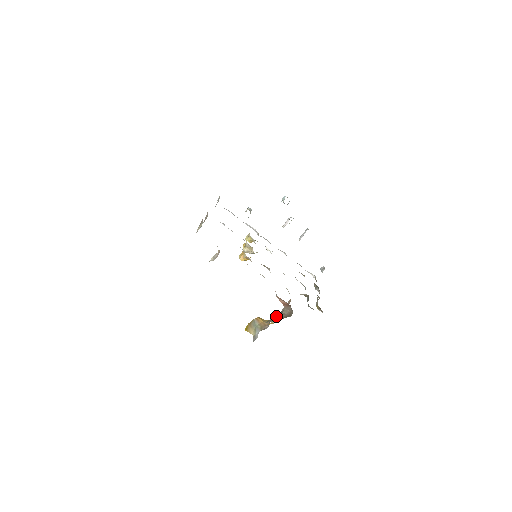
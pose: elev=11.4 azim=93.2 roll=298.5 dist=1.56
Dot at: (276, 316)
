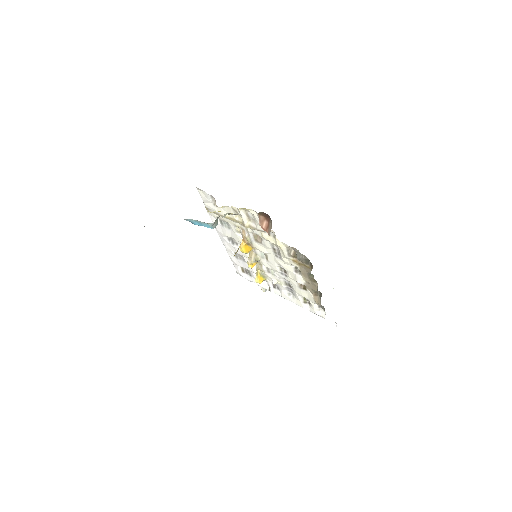
Dot at: occluded
